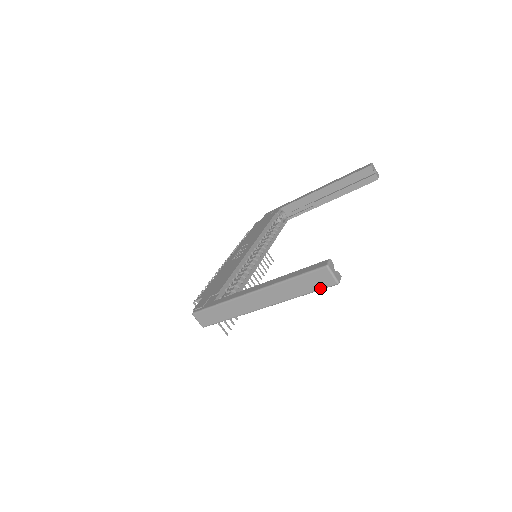
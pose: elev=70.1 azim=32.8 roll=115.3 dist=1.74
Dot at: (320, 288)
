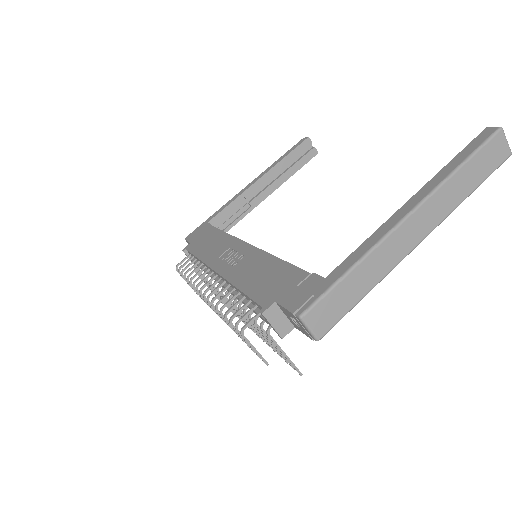
Dot at: (493, 169)
